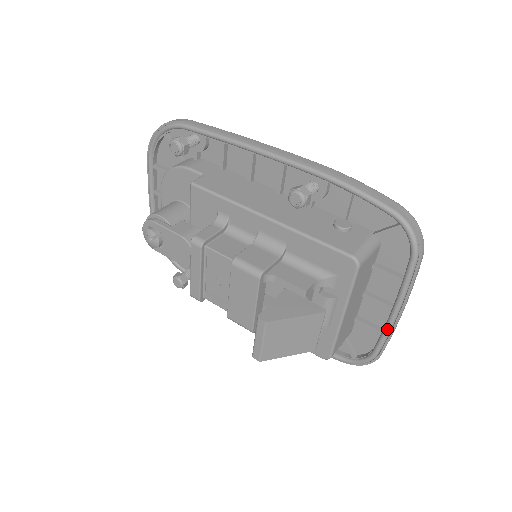
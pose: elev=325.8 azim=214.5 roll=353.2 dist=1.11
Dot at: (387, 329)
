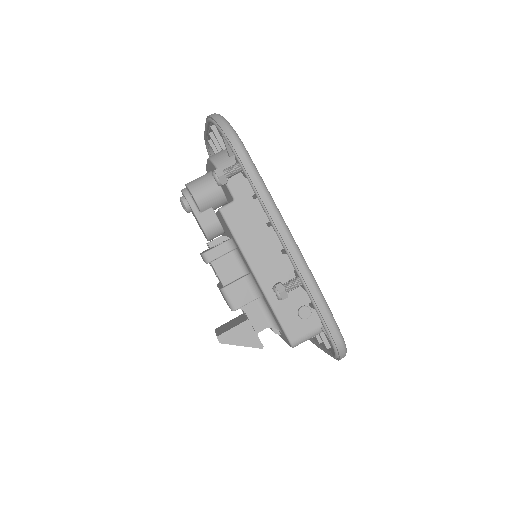
Dot at: (313, 343)
